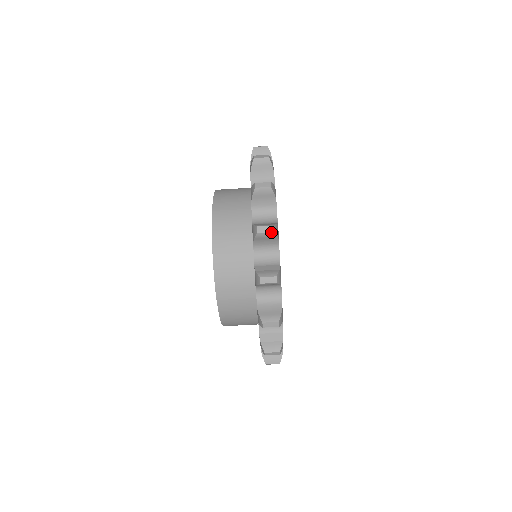
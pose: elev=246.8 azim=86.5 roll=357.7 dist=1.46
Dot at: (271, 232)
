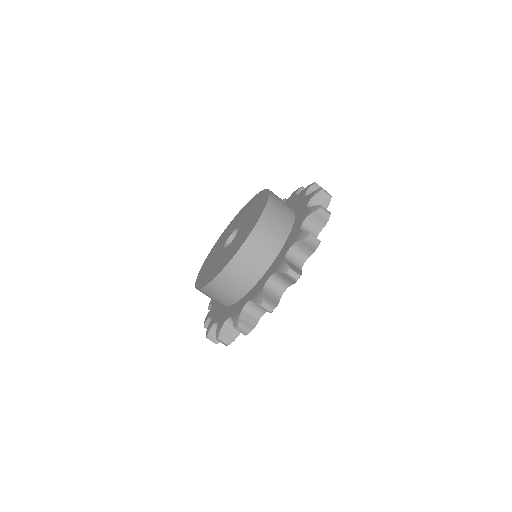
Dot at: (317, 244)
